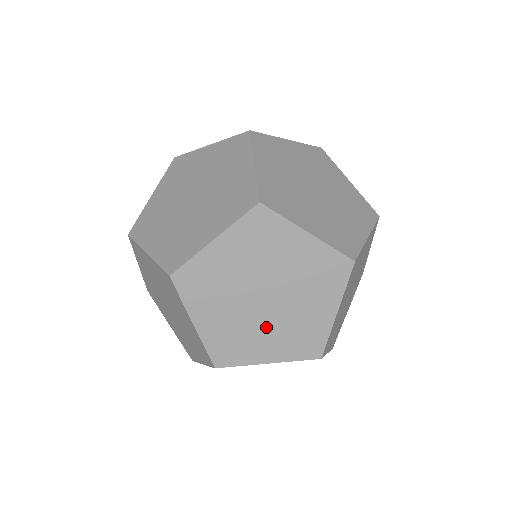
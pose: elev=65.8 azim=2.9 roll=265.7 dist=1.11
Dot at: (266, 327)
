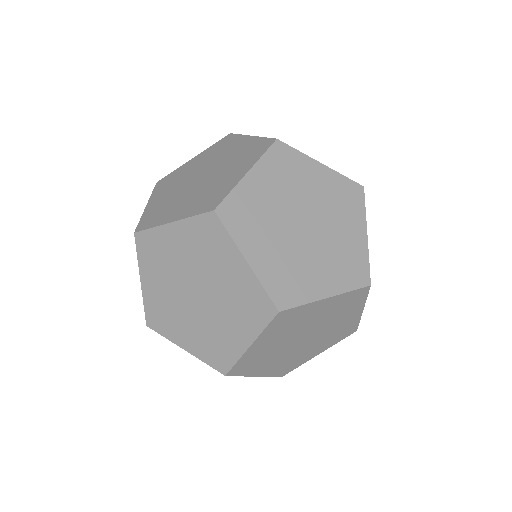
Dot at: (314, 257)
